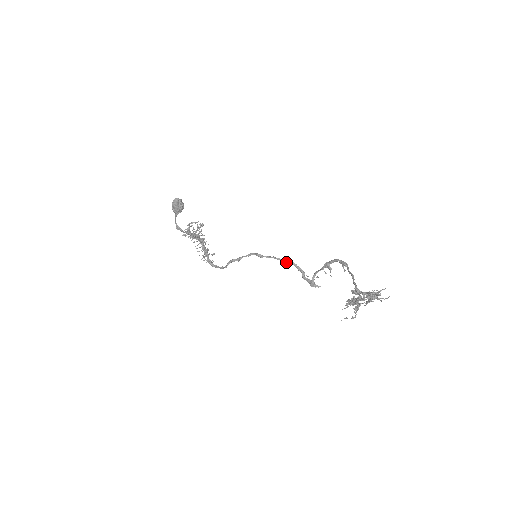
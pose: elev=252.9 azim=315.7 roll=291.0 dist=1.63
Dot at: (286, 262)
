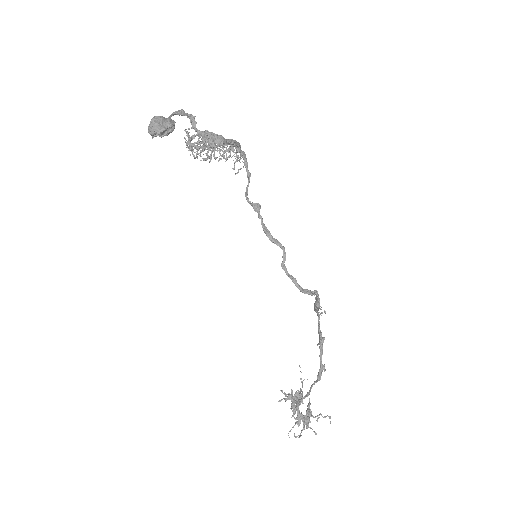
Dot at: (294, 280)
